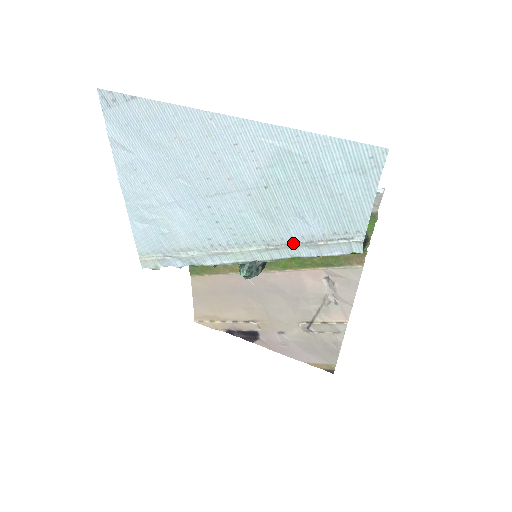
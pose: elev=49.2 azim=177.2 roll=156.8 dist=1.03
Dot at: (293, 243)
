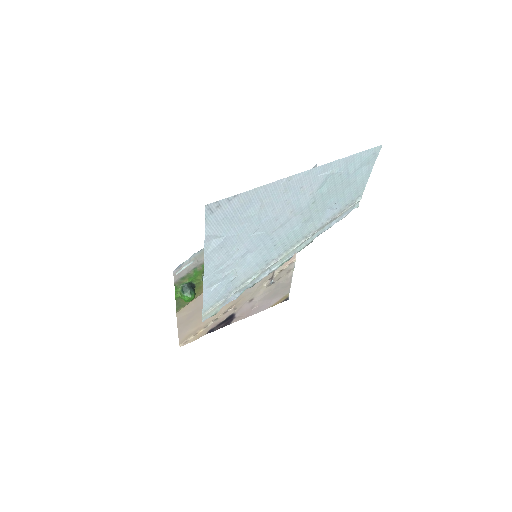
Dot at: (322, 226)
